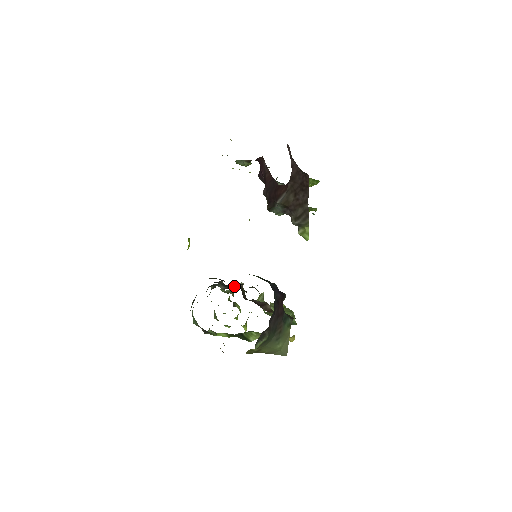
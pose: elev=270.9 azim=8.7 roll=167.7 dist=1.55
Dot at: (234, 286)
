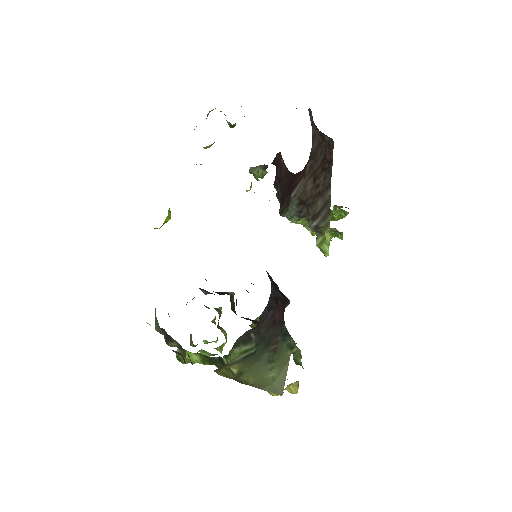
Dot at: (221, 292)
